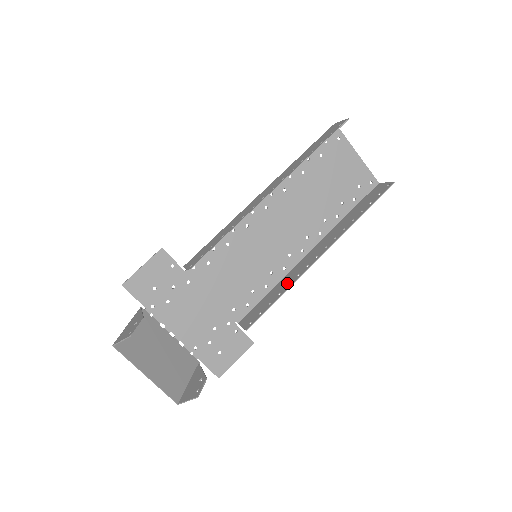
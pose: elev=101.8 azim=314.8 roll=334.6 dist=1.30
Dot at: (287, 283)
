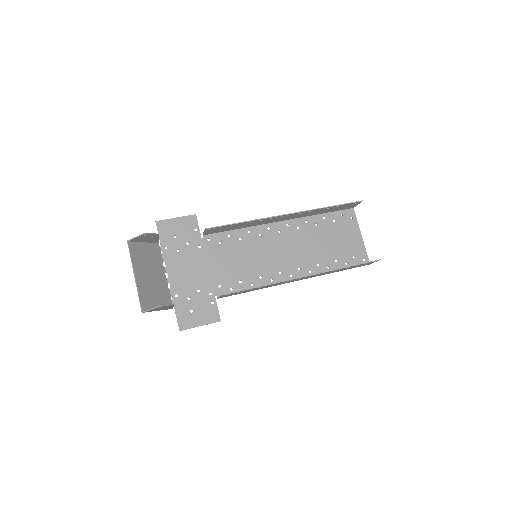
Dot at: occluded
